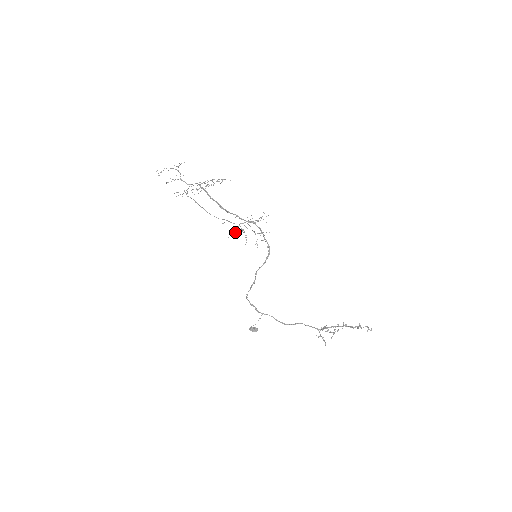
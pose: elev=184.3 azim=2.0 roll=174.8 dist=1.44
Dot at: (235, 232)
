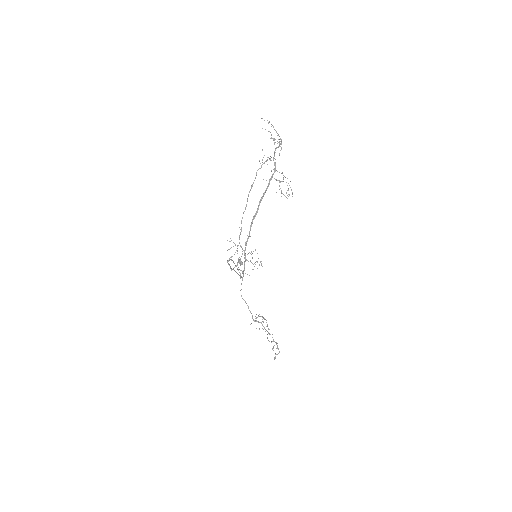
Dot at: occluded
